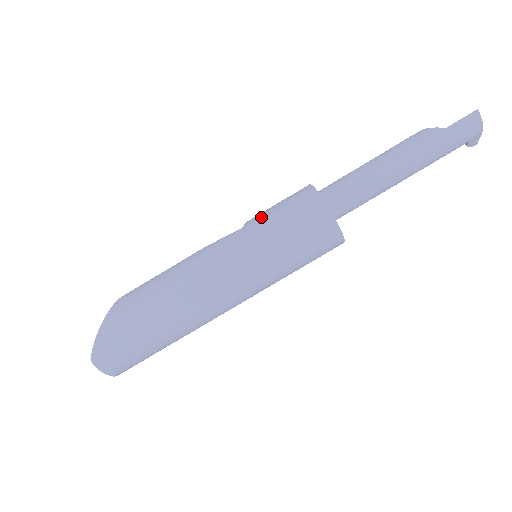
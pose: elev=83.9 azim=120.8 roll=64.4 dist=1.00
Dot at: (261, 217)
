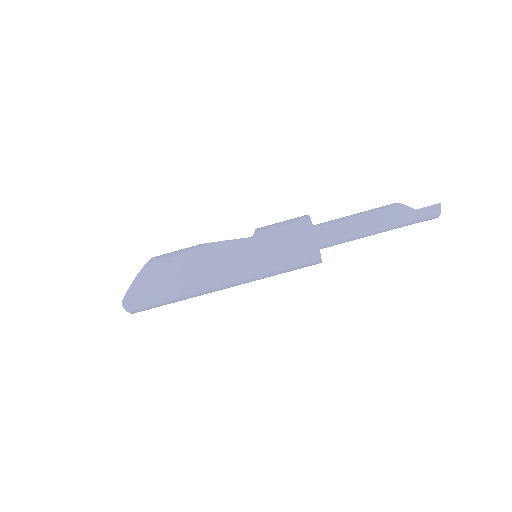
Dot at: (268, 233)
